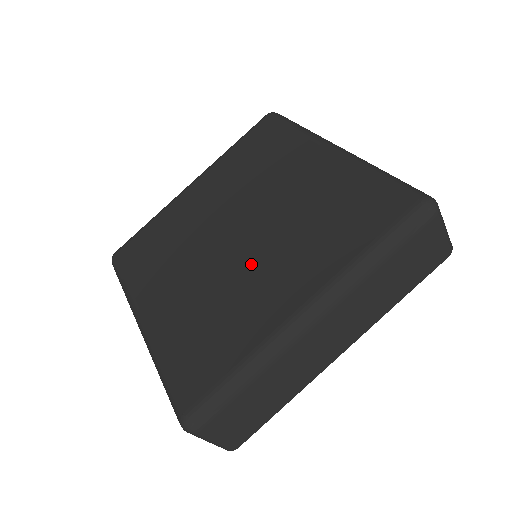
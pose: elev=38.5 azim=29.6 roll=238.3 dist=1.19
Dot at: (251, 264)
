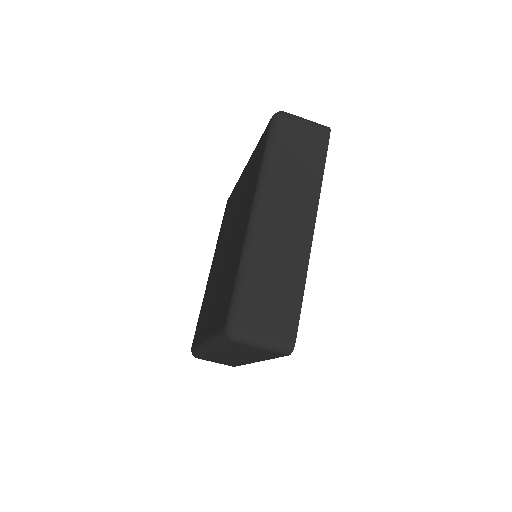
Dot at: (233, 242)
